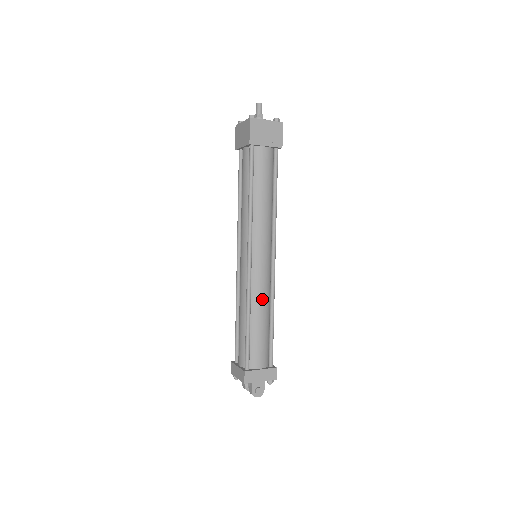
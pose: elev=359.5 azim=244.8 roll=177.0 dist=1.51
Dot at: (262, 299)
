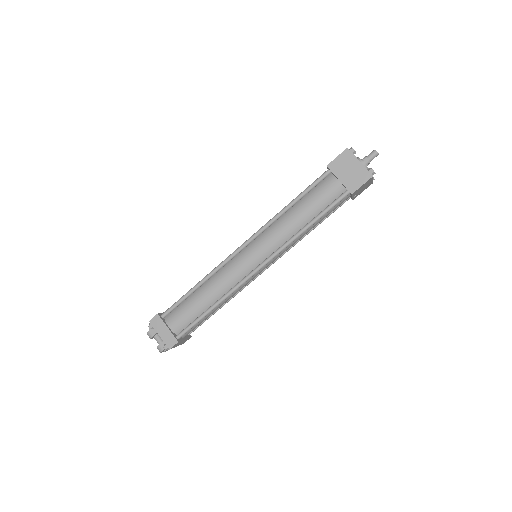
Dot at: occluded
